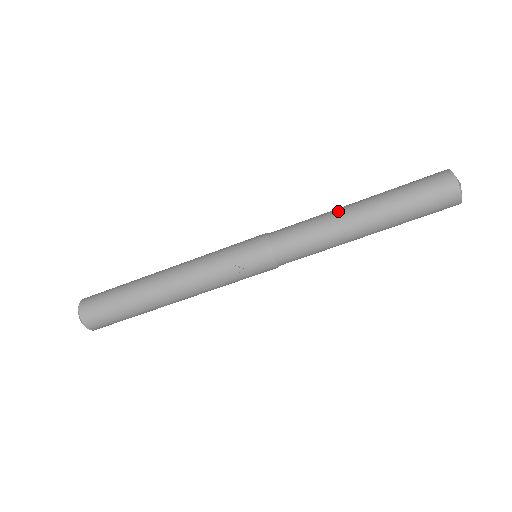
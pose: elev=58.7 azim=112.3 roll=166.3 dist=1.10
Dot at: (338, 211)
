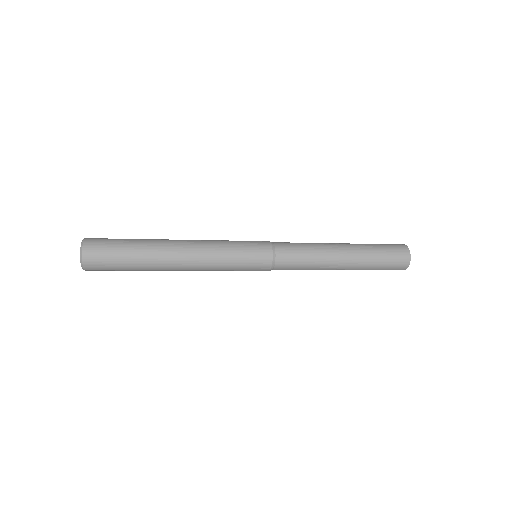
Dot at: (329, 269)
